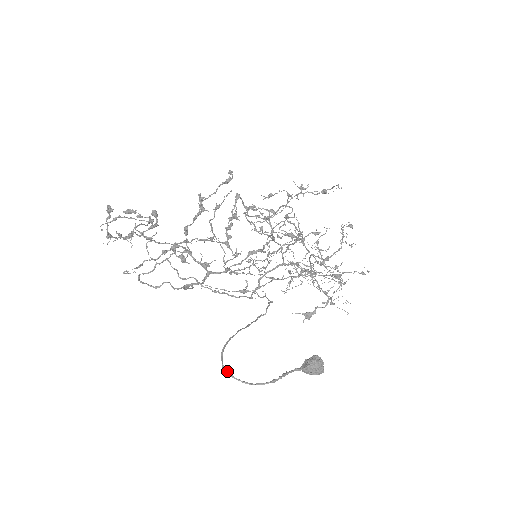
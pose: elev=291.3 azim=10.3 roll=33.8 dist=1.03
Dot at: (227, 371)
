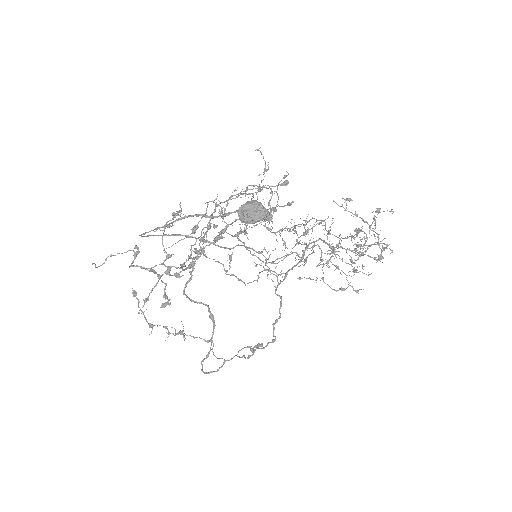
Dot at: (142, 234)
